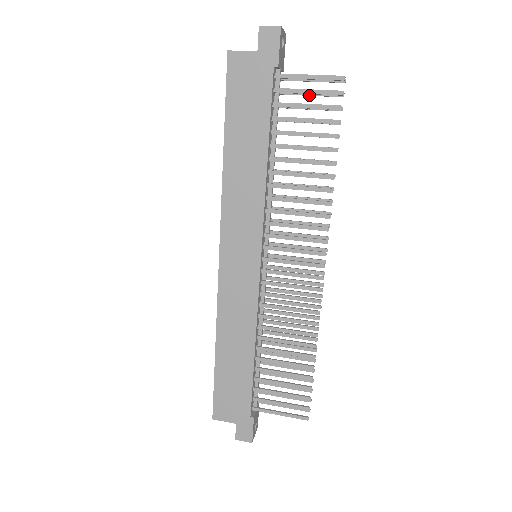
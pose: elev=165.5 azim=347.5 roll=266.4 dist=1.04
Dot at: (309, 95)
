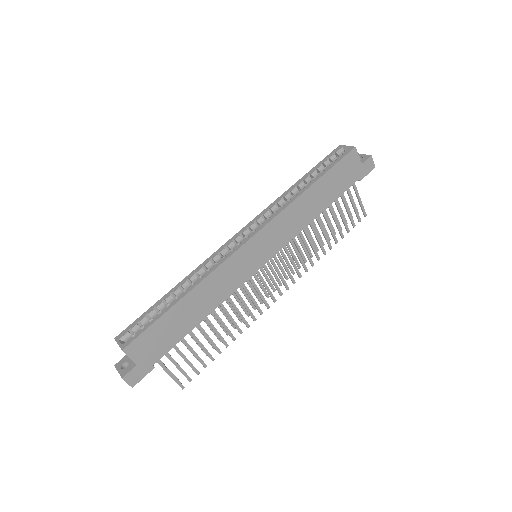
Dot at: occluded
